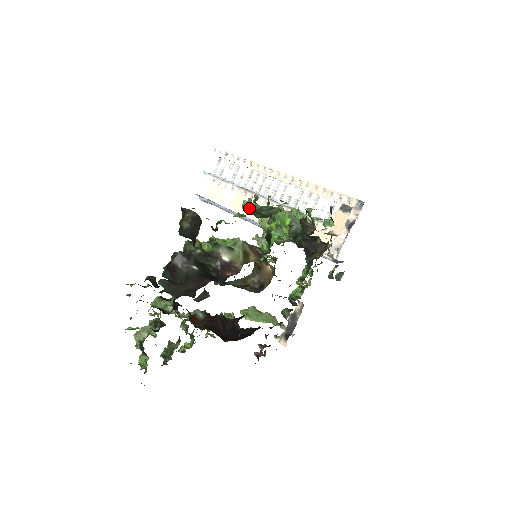
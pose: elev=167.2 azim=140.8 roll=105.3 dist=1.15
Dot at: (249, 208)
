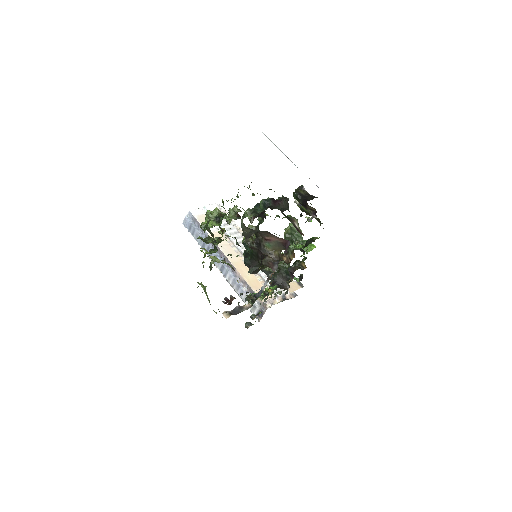
Dot at: occluded
